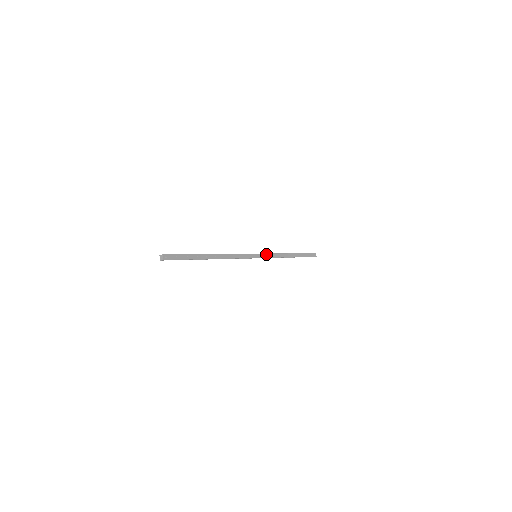
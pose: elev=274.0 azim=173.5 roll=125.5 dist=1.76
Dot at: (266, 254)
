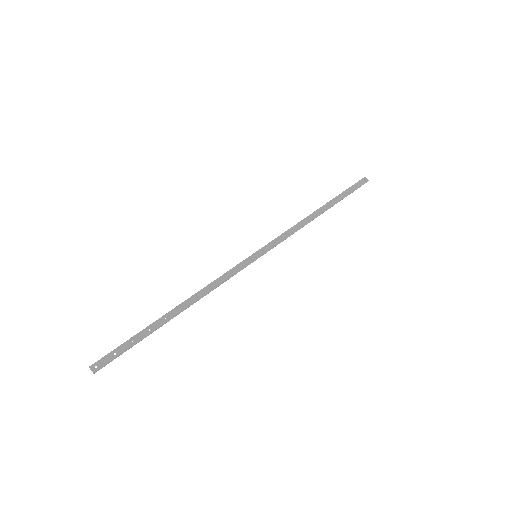
Dot at: (272, 242)
